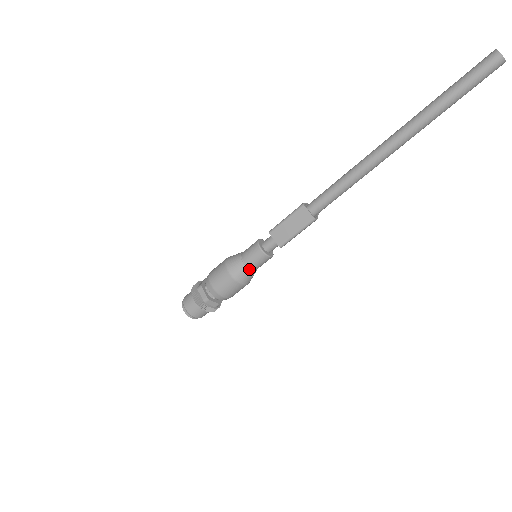
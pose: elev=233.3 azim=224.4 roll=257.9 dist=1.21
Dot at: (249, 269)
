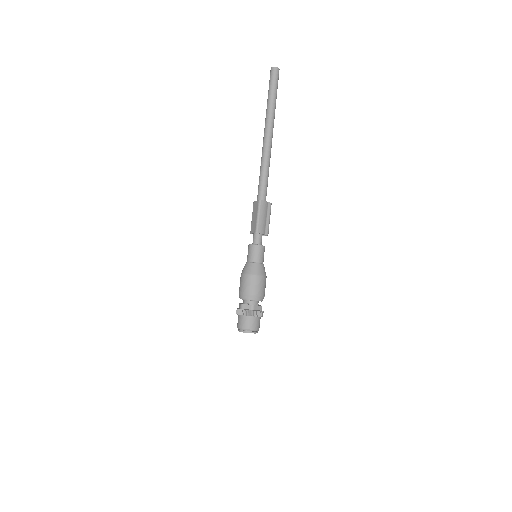
Dot at: (251, 262)
